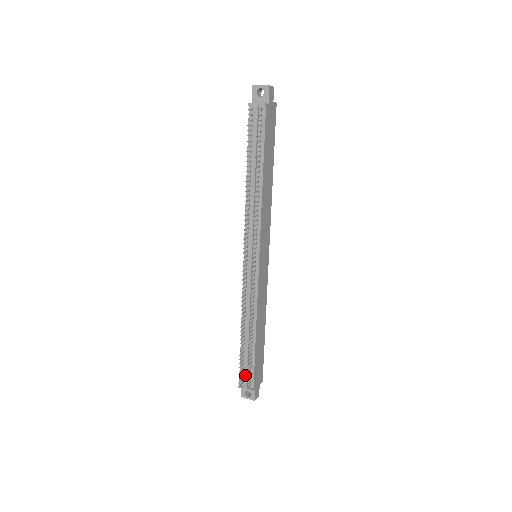
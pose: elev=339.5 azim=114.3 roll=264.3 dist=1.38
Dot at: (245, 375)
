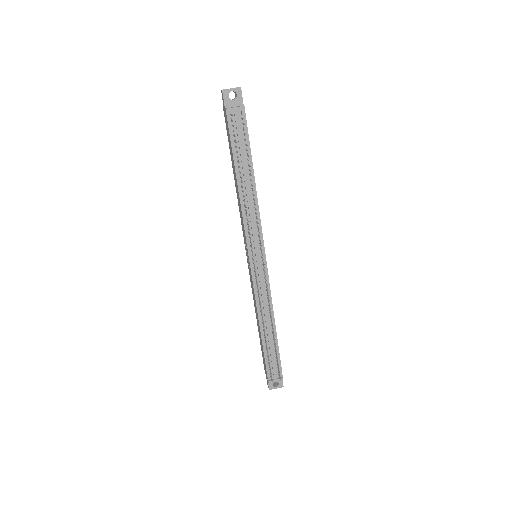
Dot at: (273, 368)
